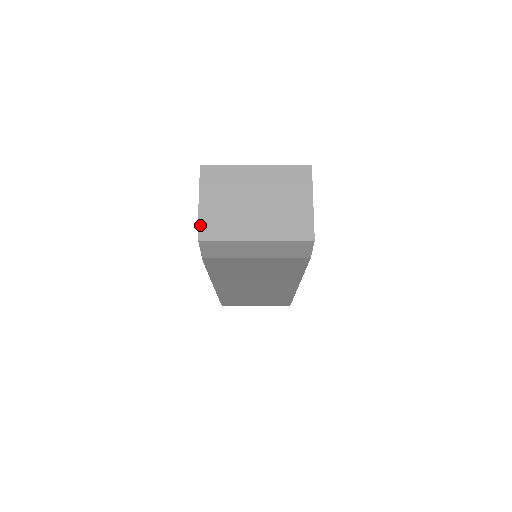
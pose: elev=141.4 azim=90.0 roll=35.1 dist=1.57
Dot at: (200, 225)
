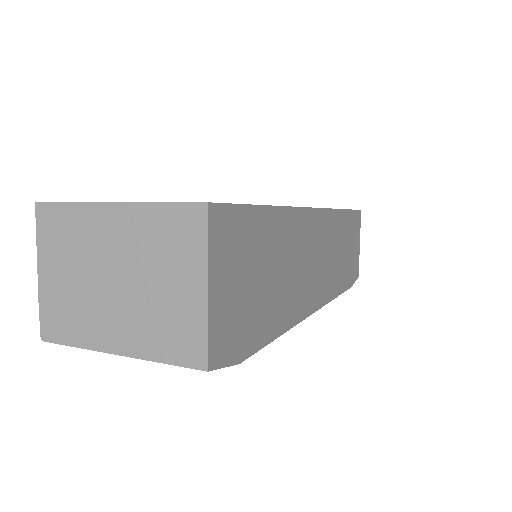
Dot at: (41, 314)
